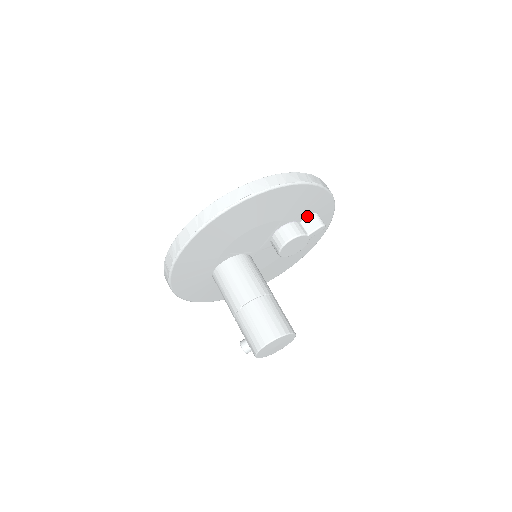
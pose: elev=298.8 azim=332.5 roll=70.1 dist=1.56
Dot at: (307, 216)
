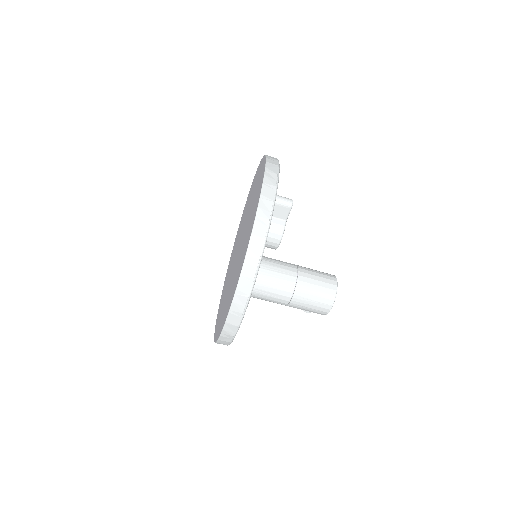
Dot at: occluded
